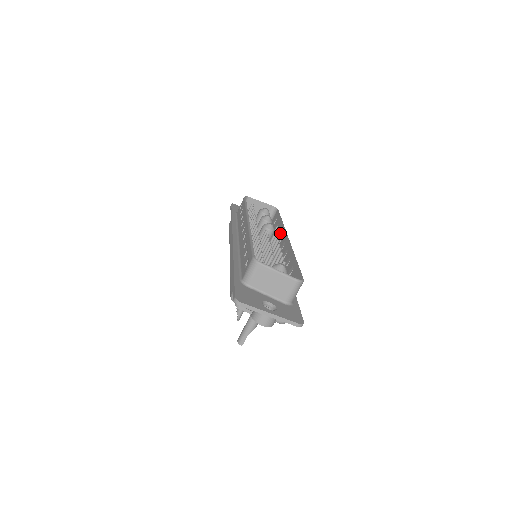
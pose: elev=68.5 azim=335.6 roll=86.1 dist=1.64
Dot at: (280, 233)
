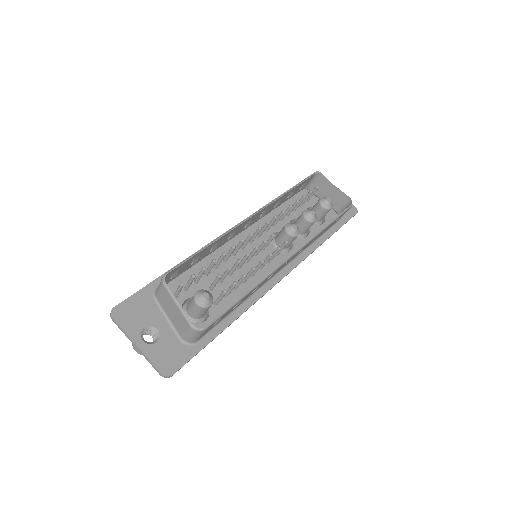
Dot at: occluded
